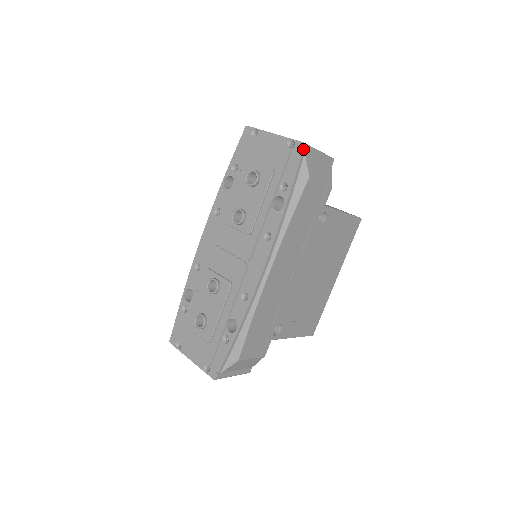
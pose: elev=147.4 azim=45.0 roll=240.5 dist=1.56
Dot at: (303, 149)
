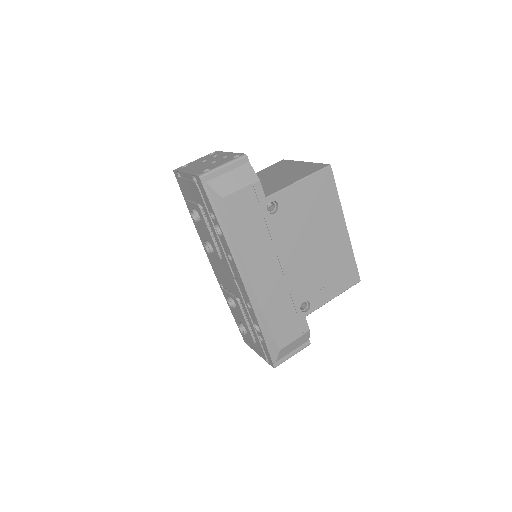
Dot at: (201, 182)
